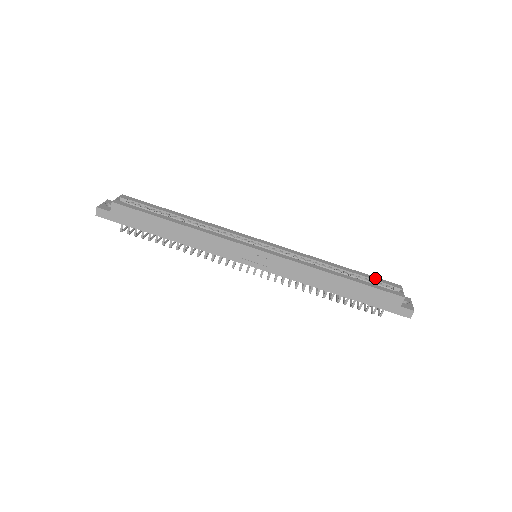
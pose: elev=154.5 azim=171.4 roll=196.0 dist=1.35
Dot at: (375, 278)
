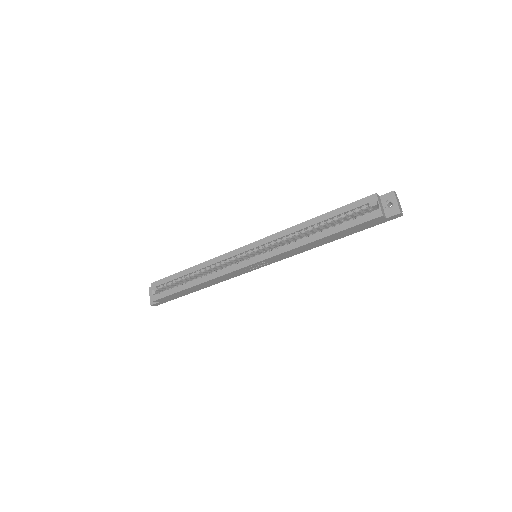
Dot at: (349, 207)
